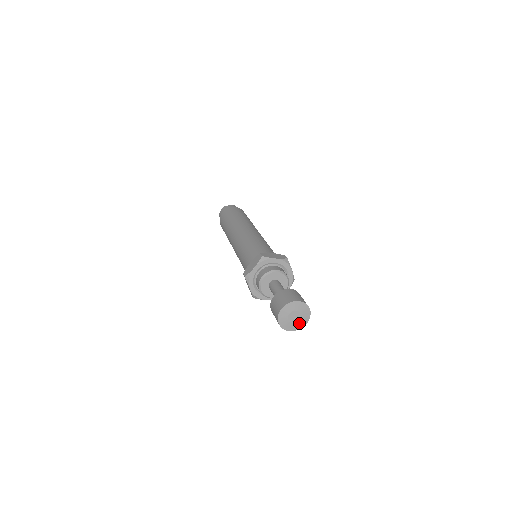
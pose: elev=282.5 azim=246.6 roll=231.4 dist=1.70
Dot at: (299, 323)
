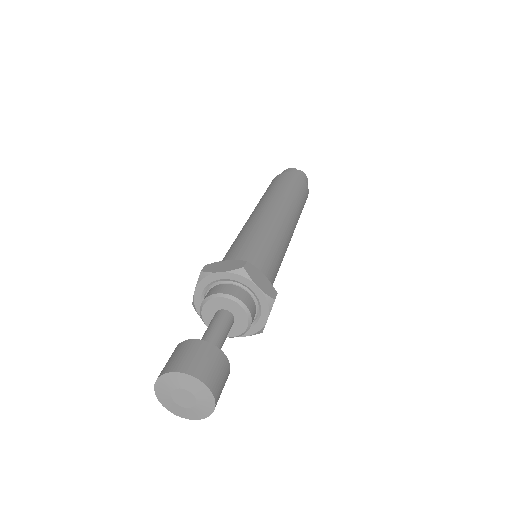
Dot at: (185, 410)
